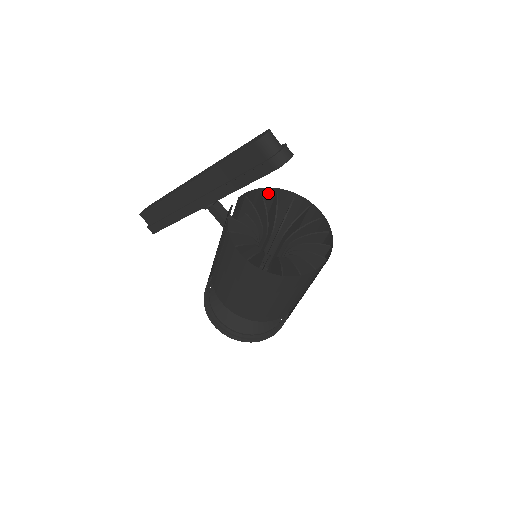
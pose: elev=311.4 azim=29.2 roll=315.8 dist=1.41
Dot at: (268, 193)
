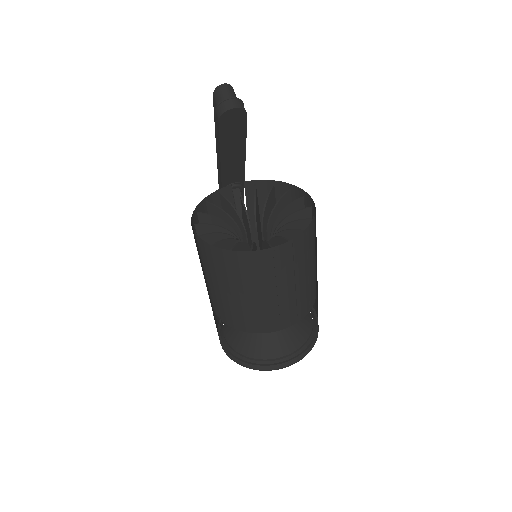
Dot at: (285, 190)
